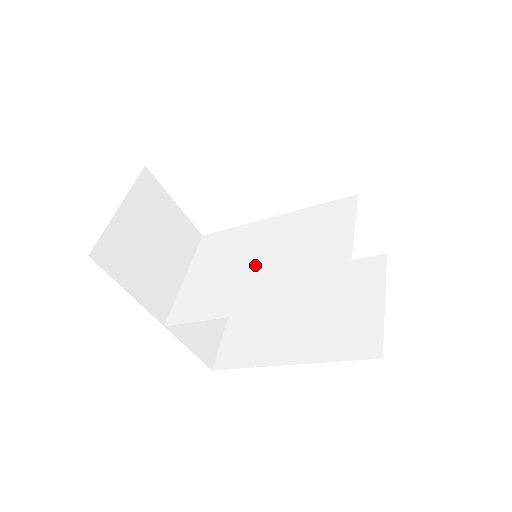
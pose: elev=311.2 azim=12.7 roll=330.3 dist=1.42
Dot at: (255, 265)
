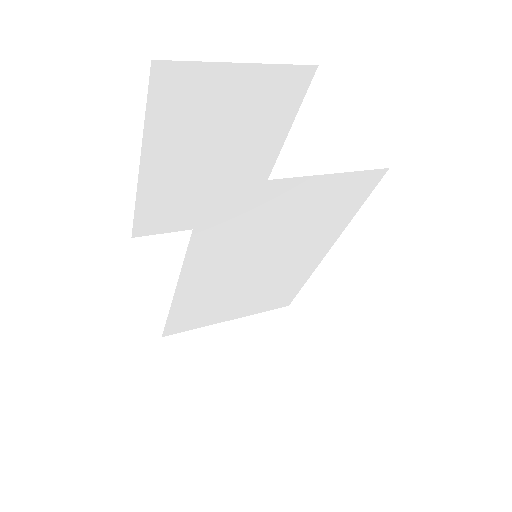
Dot at: (253, 268)
